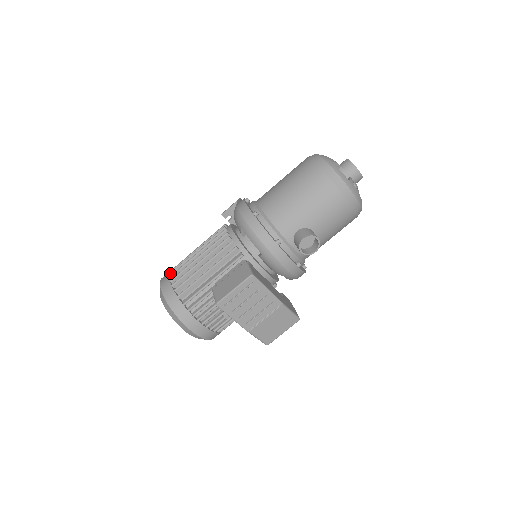
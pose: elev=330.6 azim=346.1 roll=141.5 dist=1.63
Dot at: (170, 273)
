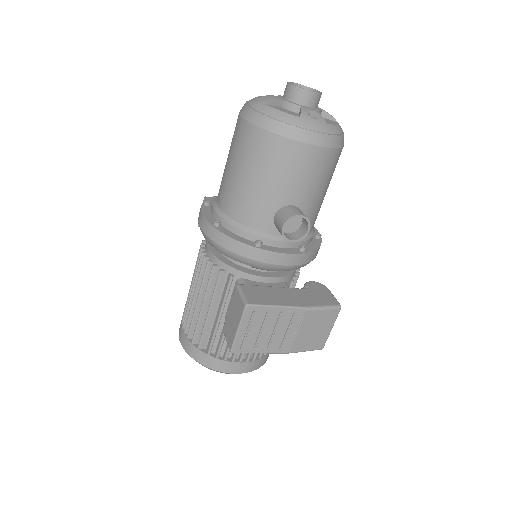
Dot at: (181, 321)
